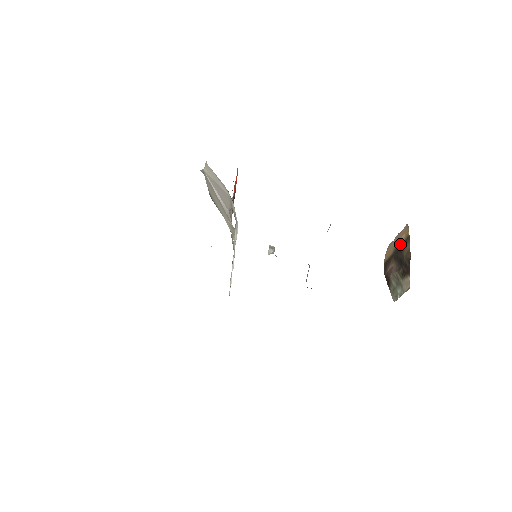
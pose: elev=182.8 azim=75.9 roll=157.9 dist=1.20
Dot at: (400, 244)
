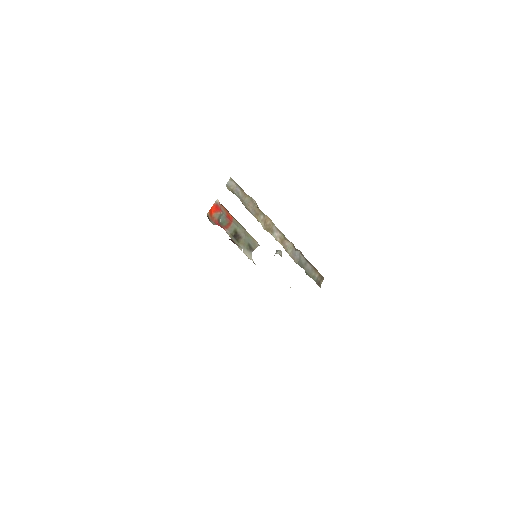
Dot at: occluded
